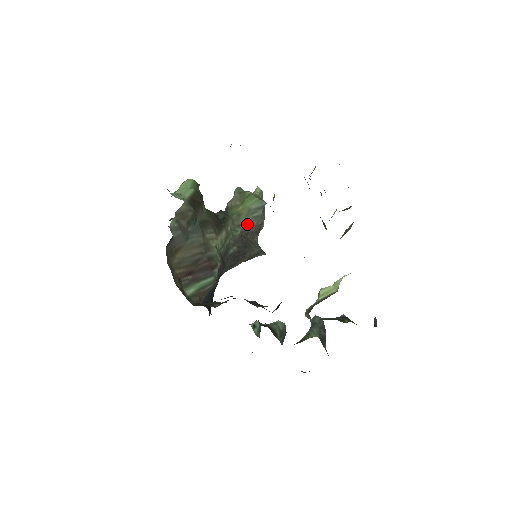
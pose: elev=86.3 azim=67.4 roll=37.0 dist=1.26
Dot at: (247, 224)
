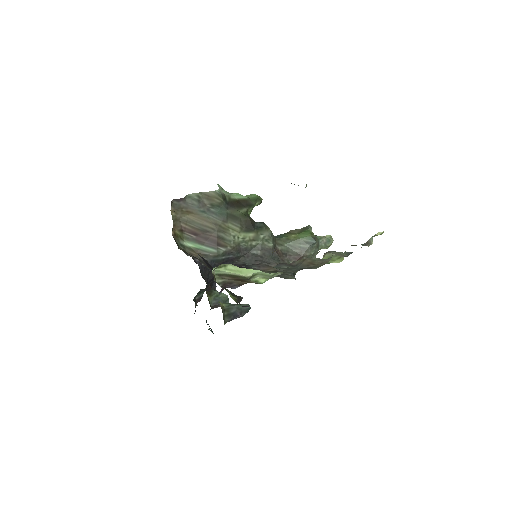
Dot at: (290, 248)
